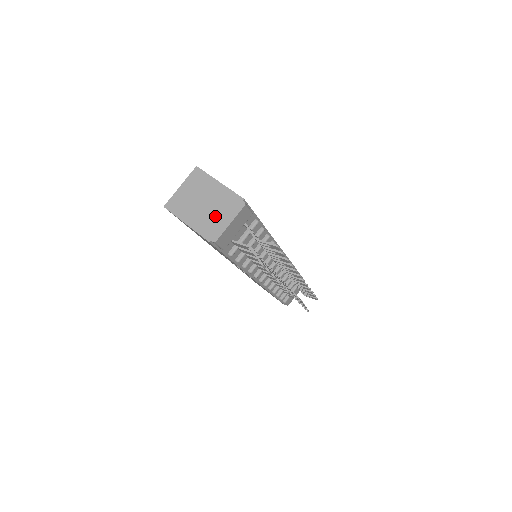
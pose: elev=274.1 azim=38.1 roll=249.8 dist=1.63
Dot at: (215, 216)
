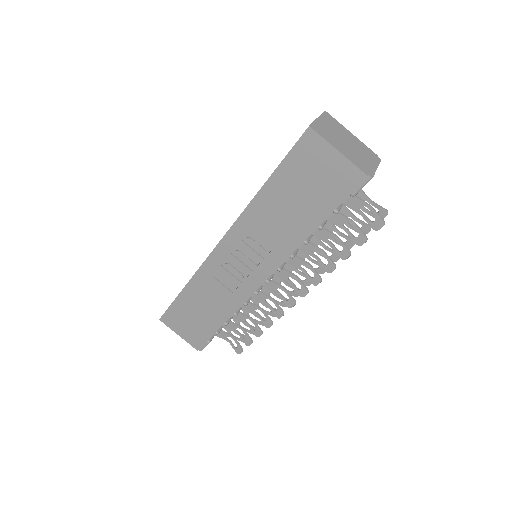
Dot at: (362, 157)
